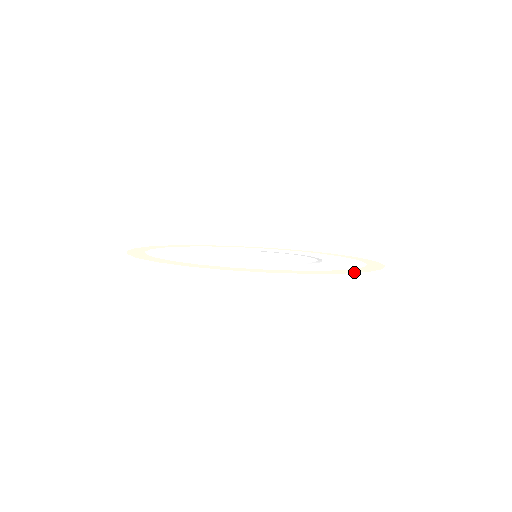
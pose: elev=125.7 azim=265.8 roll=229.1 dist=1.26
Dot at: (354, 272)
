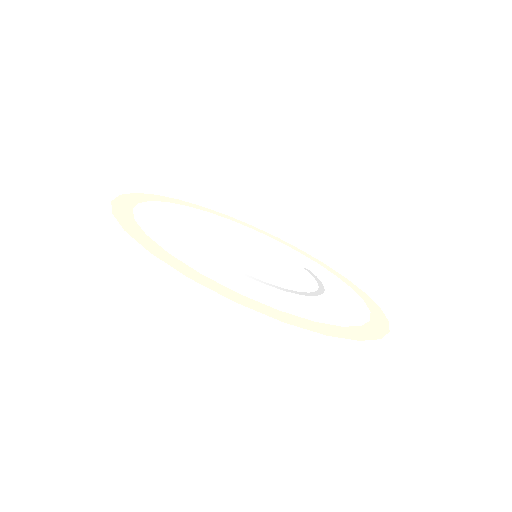
Dot at: (210, 287)
